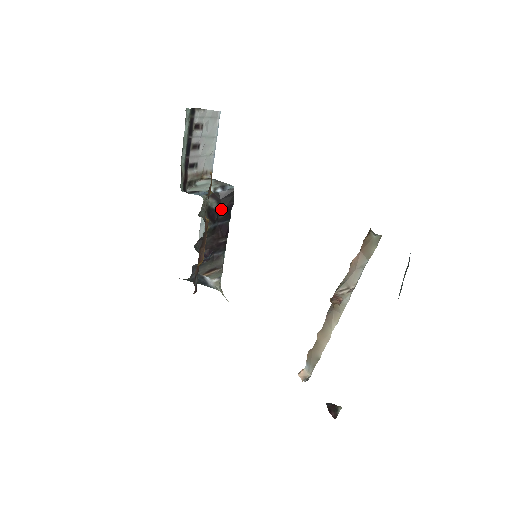
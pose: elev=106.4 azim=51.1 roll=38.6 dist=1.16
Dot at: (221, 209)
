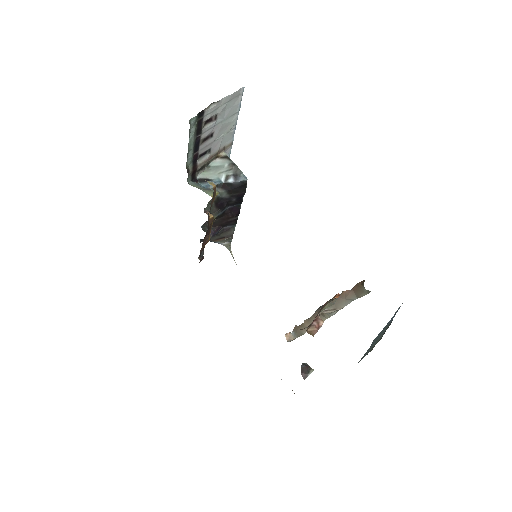
Dot at: (232, 197)
